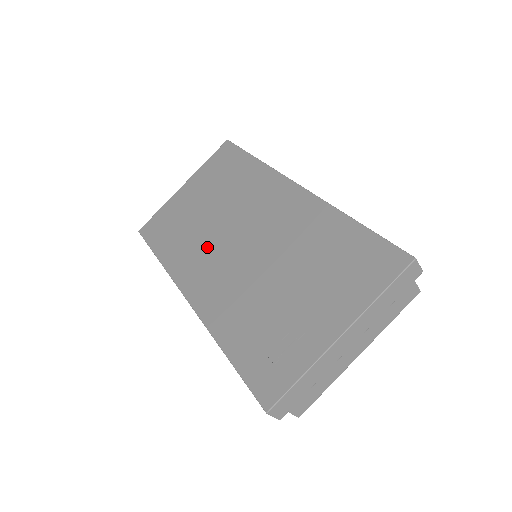
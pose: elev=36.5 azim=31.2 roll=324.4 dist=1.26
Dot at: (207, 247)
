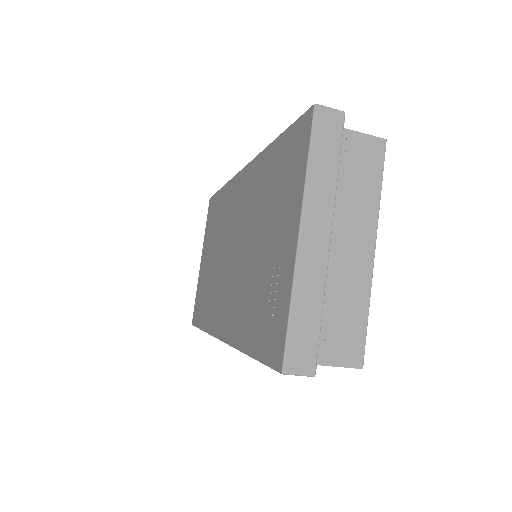
Dot at: (219, 284)
